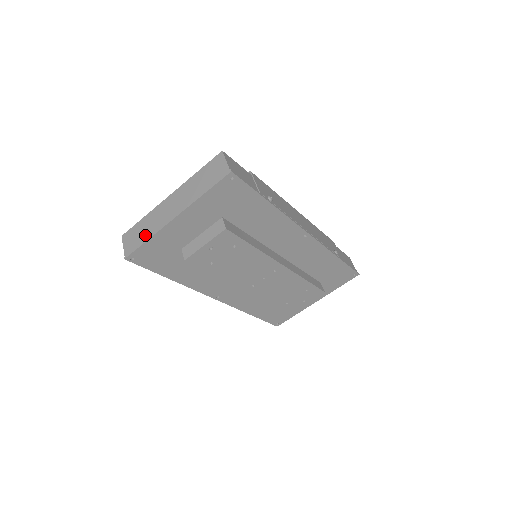
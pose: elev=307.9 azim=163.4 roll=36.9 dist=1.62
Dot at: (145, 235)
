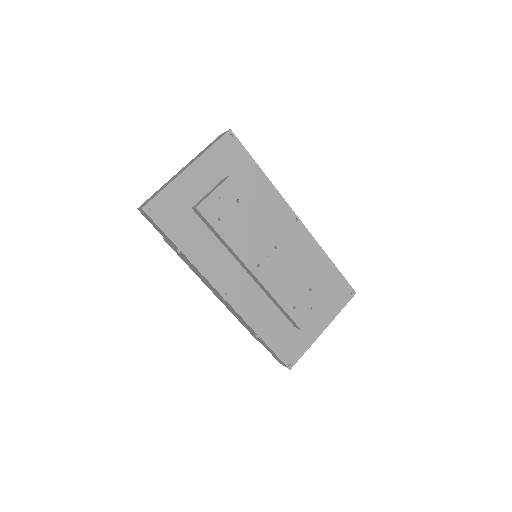
Dot at: occluded
